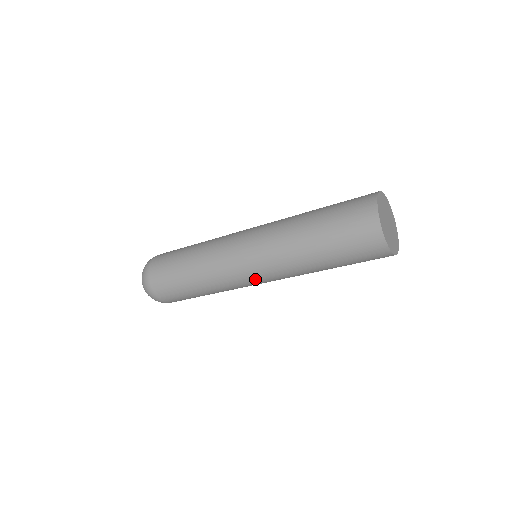
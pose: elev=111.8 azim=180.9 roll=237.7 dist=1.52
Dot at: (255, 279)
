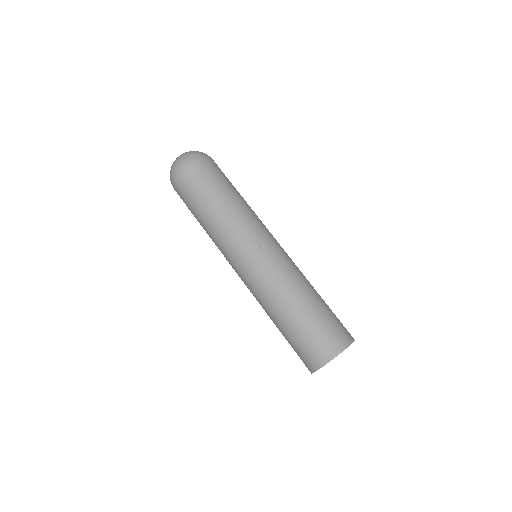
Dot at: (239, 268)
